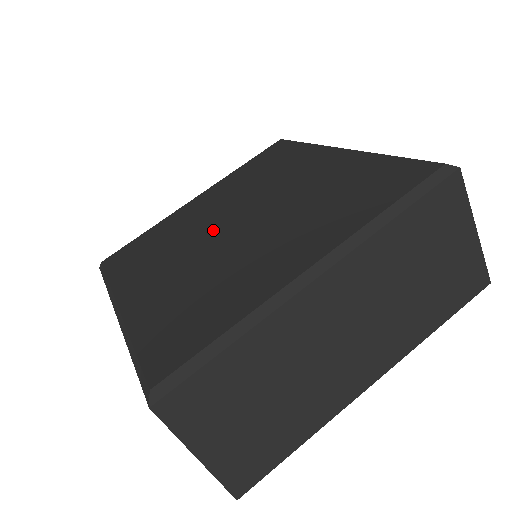
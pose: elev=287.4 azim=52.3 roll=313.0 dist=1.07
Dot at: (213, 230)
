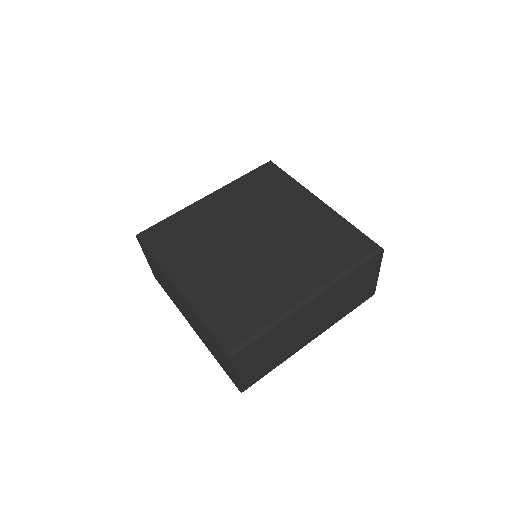
Dot at: (236, 239)
